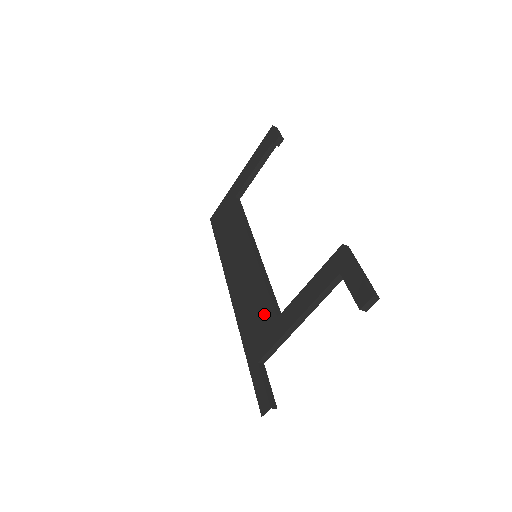
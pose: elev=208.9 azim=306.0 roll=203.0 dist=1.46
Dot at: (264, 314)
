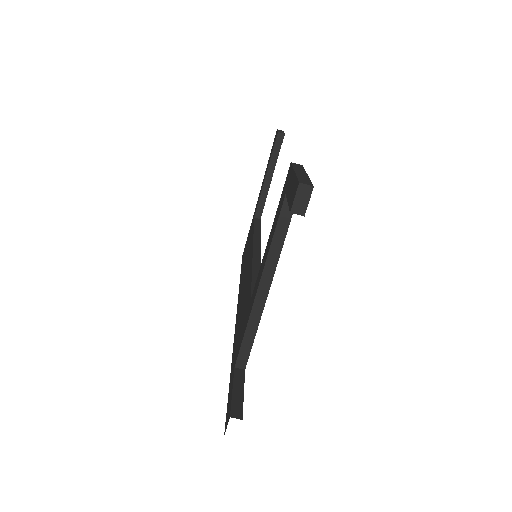
Dot at: (246, 306)
